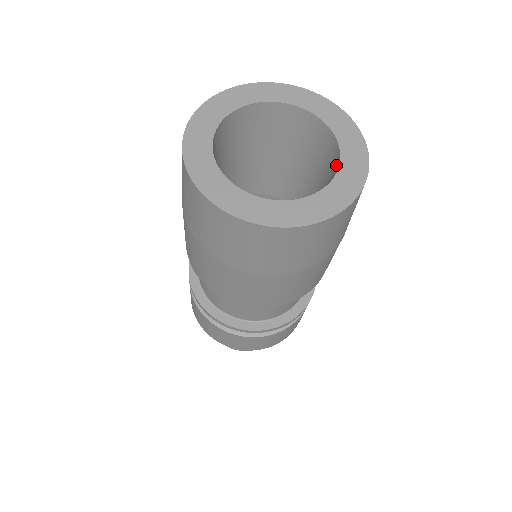
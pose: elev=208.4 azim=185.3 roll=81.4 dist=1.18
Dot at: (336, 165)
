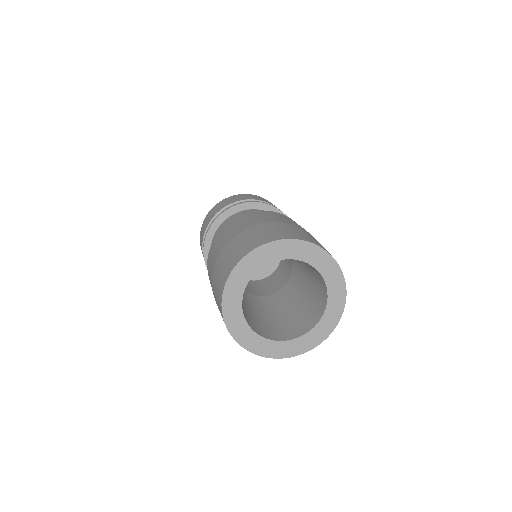
Dot at: (300, 332)
